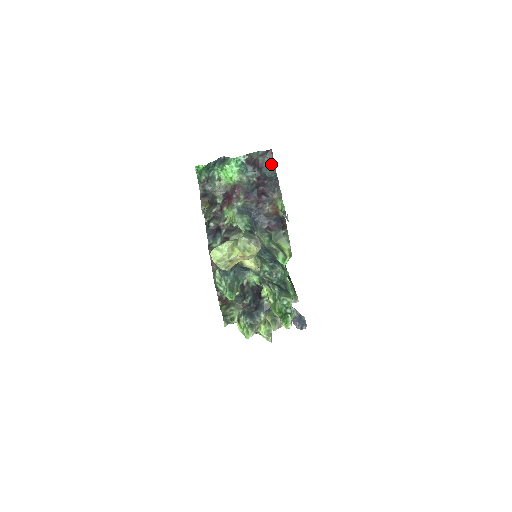
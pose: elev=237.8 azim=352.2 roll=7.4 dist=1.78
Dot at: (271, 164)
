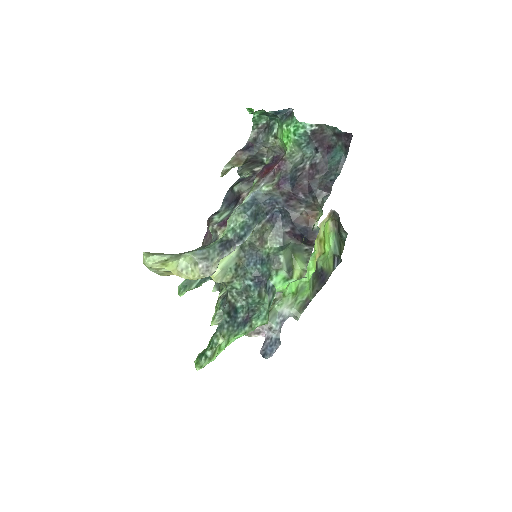
Dot at: (342, 154)
